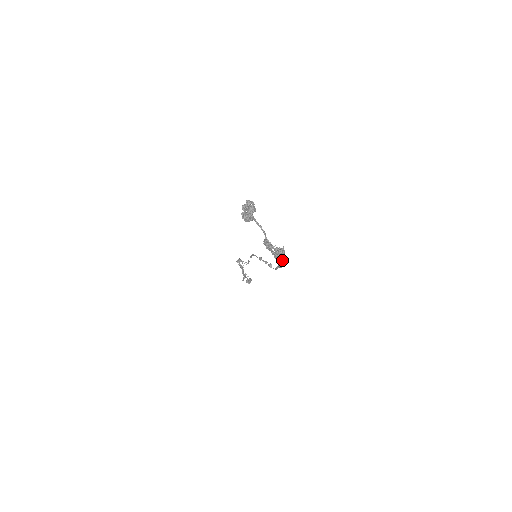
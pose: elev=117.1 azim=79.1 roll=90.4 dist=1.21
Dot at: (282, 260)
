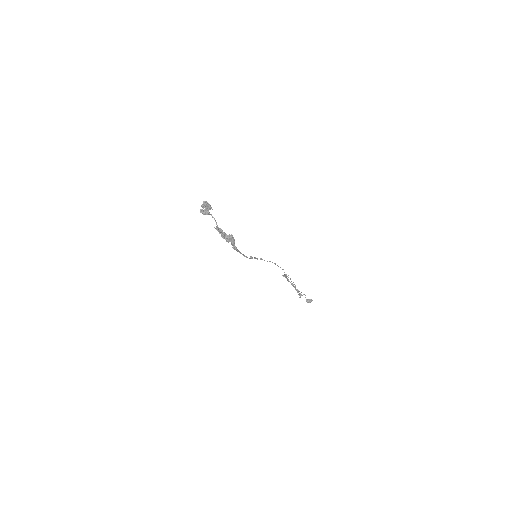
Dot at: (231, 243)
